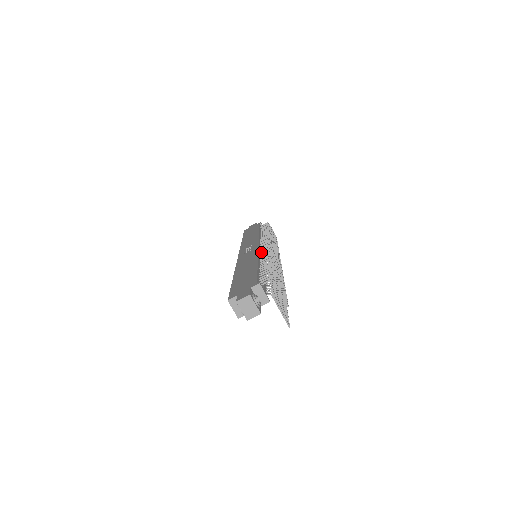
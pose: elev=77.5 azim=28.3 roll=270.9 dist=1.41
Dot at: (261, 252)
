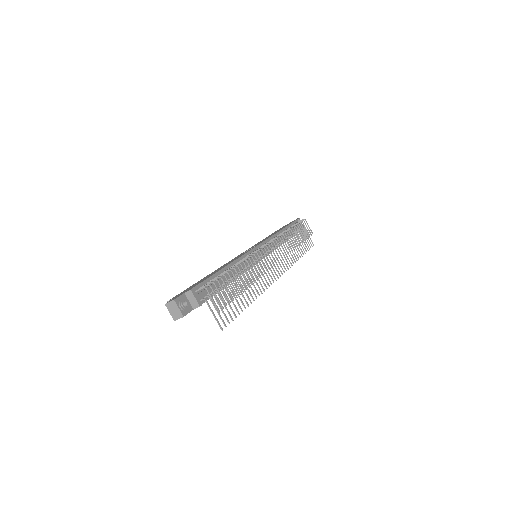
Dot at: (249, 254)
